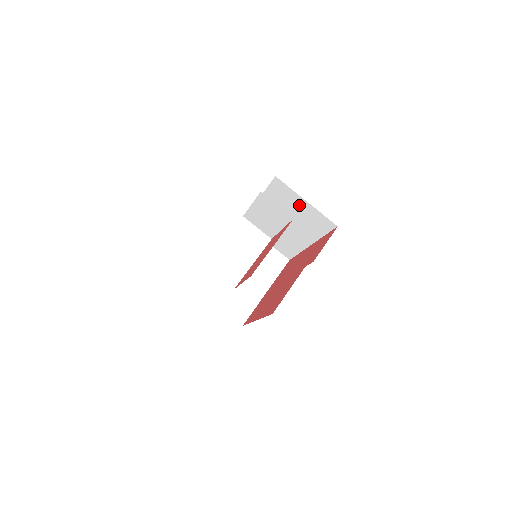
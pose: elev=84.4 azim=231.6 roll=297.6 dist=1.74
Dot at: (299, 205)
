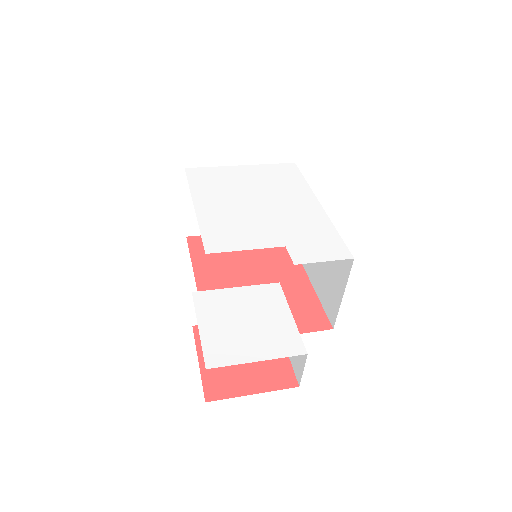
Dot at: (337, 280)
